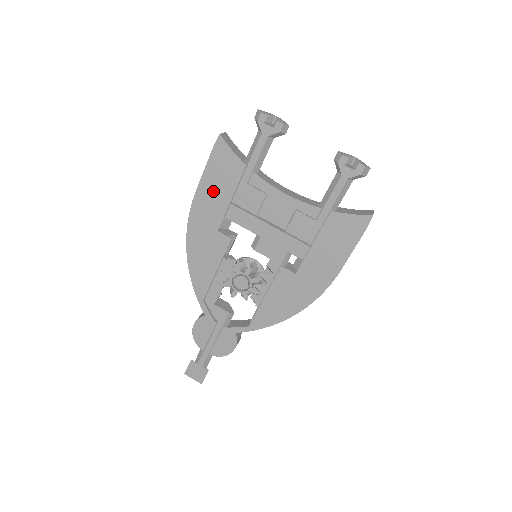
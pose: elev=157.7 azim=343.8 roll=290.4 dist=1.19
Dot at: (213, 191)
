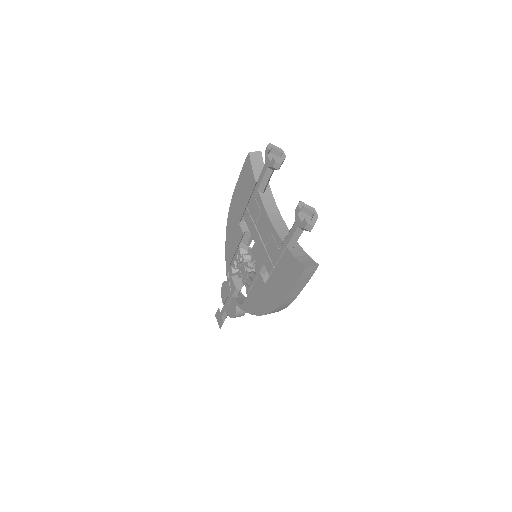
Dot at: (241, 193)
